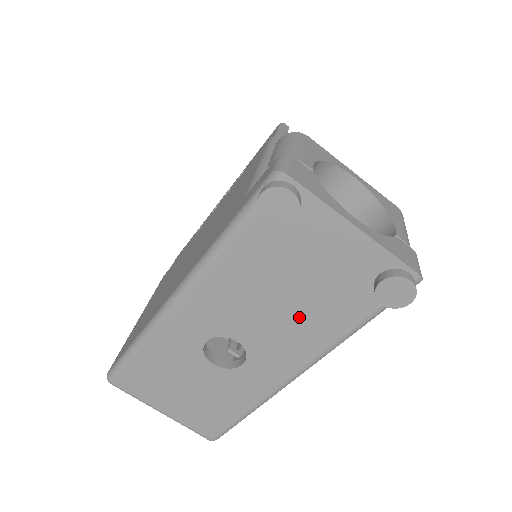
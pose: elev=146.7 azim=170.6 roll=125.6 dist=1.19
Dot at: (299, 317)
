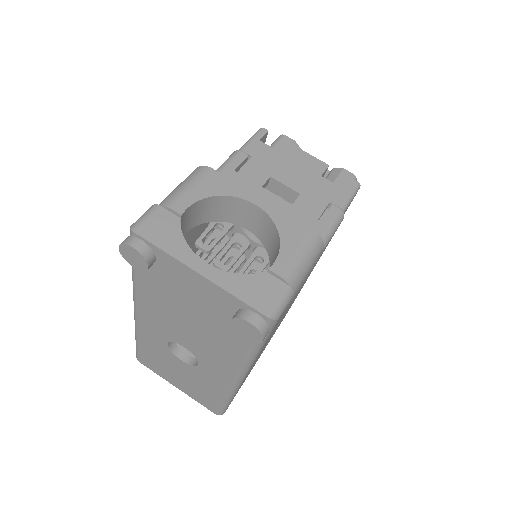
Dot at: (208, 336)
